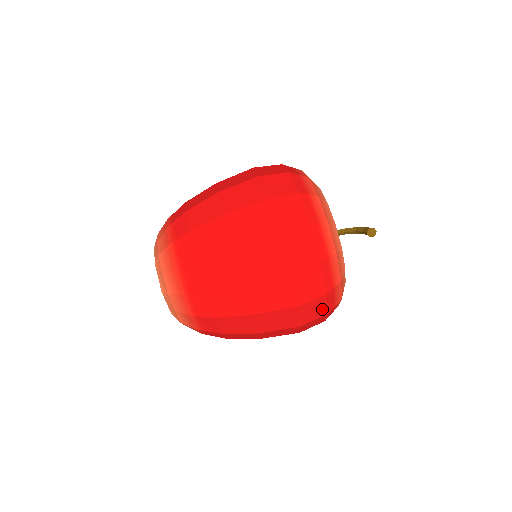
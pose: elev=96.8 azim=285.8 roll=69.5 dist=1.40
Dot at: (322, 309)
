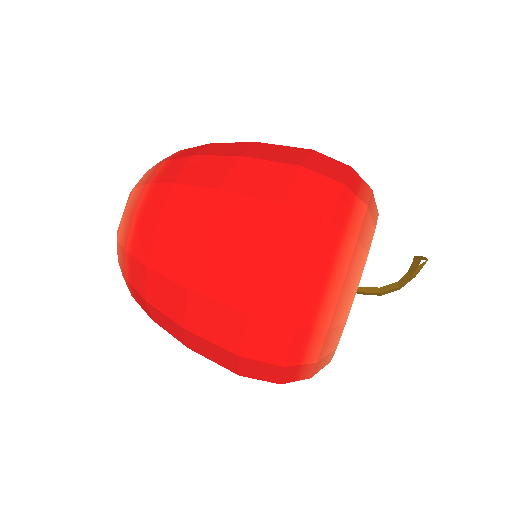
Dot at: (327, 204)
